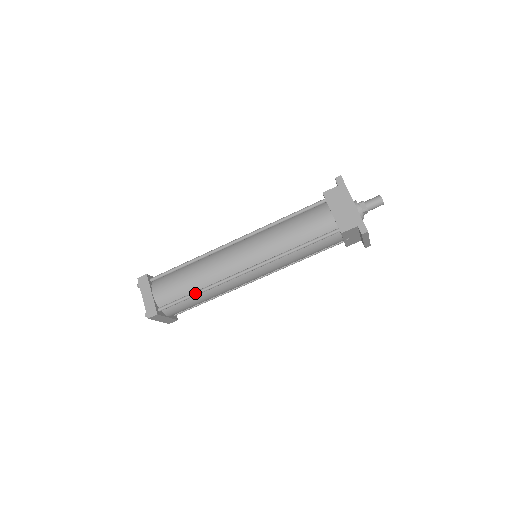
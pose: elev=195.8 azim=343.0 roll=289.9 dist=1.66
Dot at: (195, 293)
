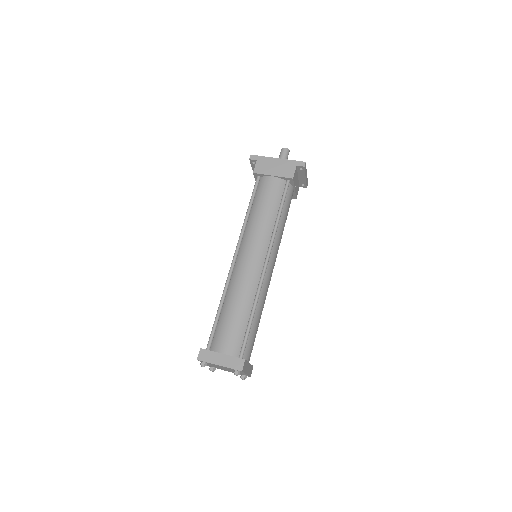
Dot at: (252, 315)
